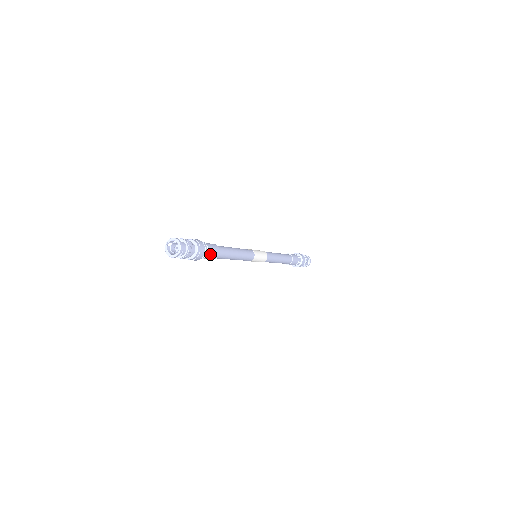
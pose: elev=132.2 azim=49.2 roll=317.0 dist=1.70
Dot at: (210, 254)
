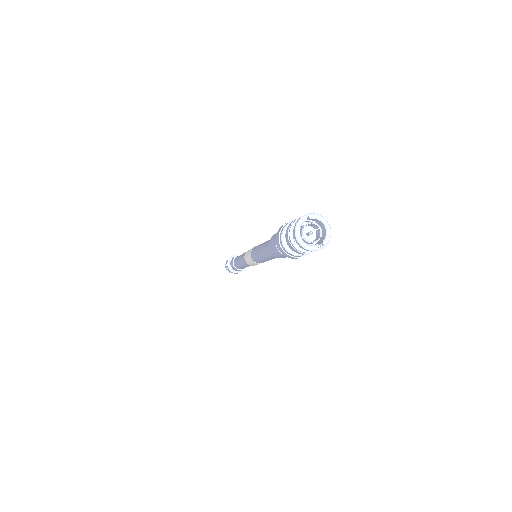
Dot at: occluded
